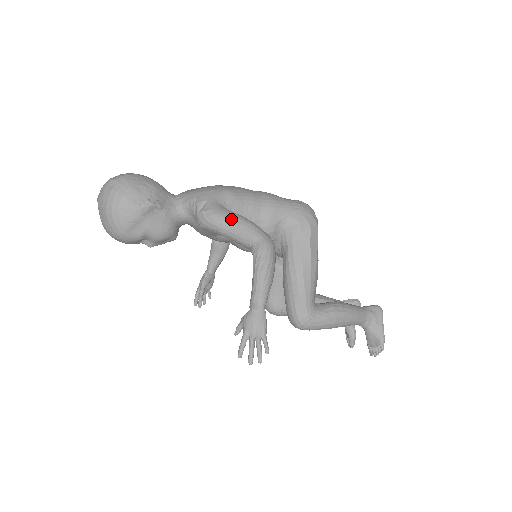
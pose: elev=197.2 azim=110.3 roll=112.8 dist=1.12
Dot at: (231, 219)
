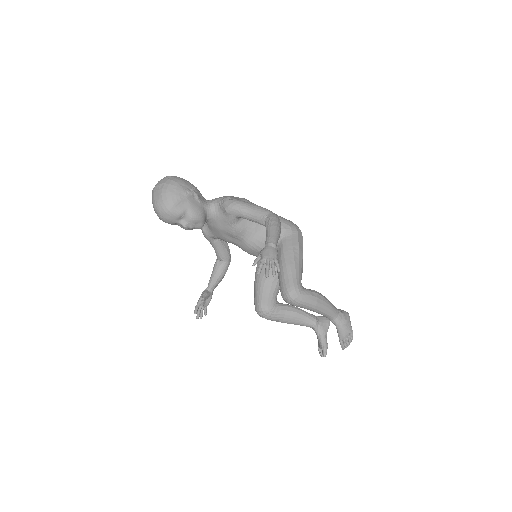
Dot at: (250, 204)
